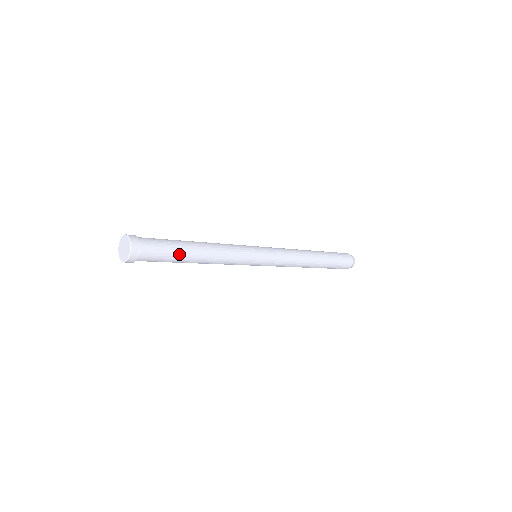
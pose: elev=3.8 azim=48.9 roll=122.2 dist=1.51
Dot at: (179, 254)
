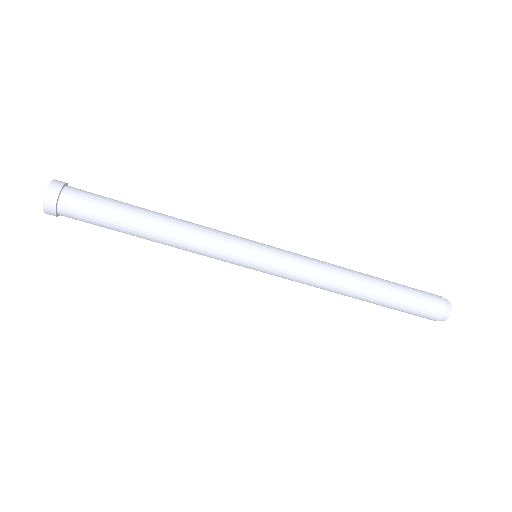
Dot at: (125, 203)
